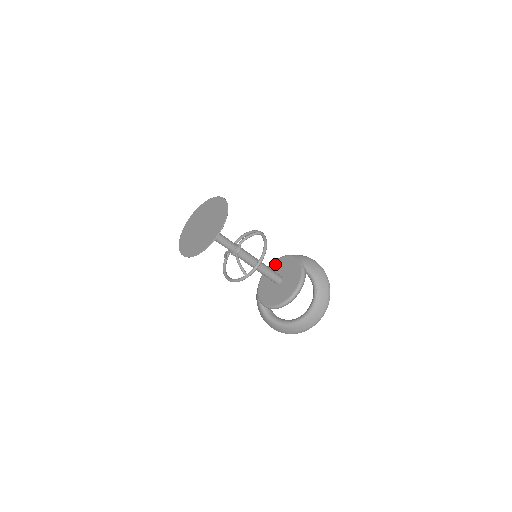
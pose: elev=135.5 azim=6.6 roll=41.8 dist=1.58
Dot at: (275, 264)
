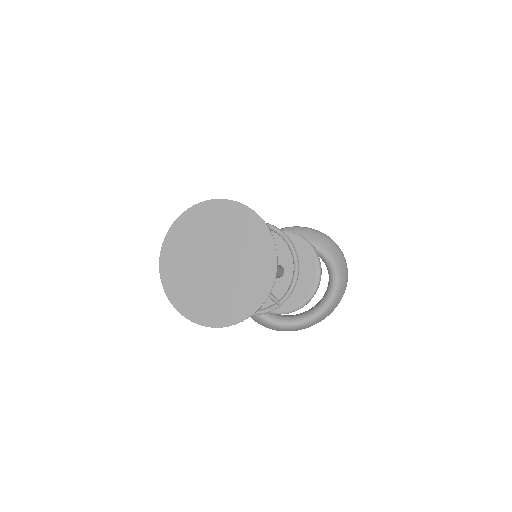
Dot at: occluded
